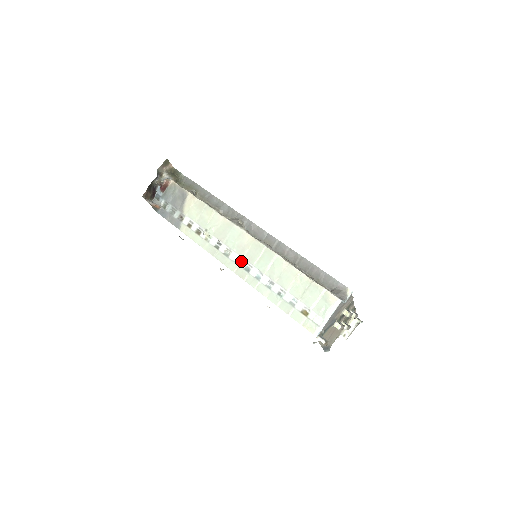
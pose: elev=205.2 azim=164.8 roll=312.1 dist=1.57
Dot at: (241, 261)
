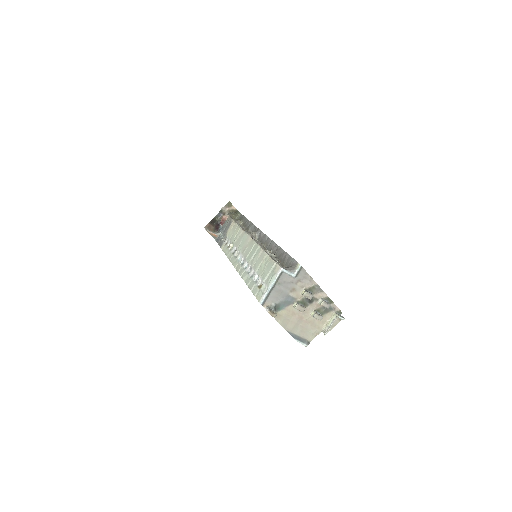
Dot at: (241, 258)
